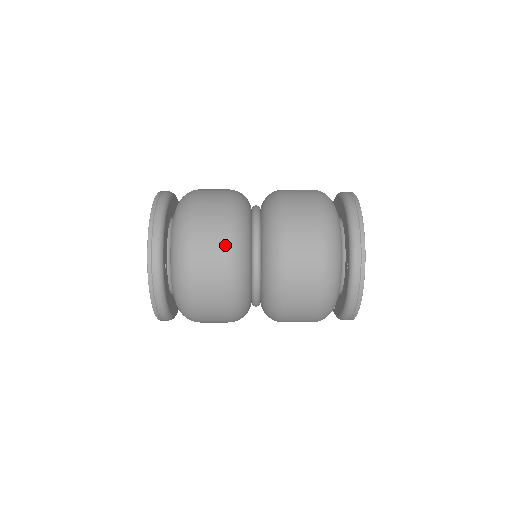
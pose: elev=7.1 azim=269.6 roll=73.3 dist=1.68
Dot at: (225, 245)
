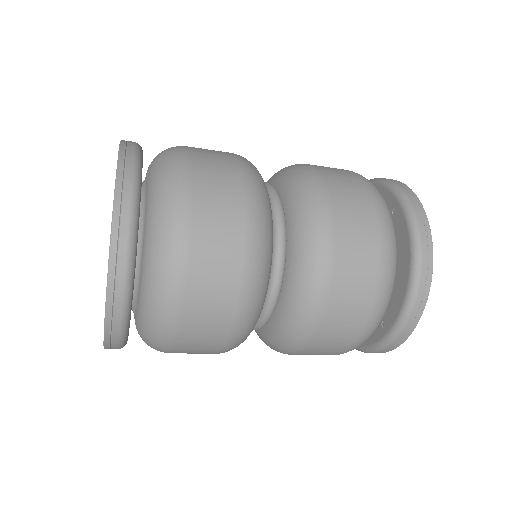
Dot at: (236, 158)
